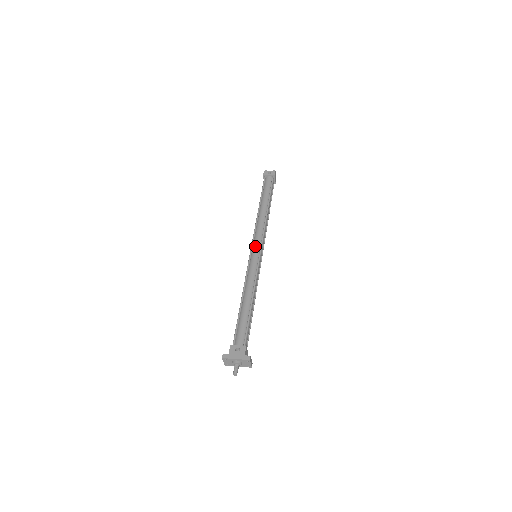
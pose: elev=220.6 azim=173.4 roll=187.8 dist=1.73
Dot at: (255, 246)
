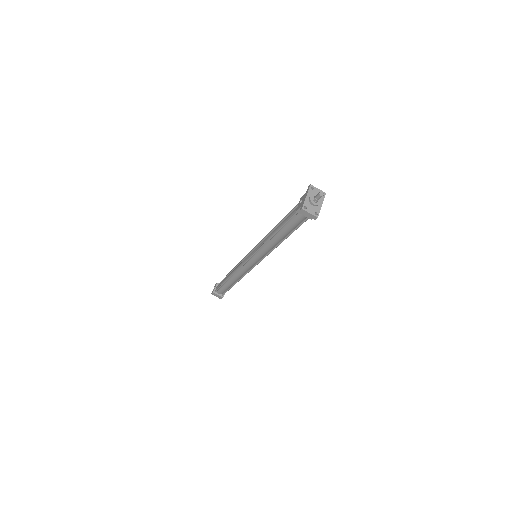
Dot at: (247, 258)
